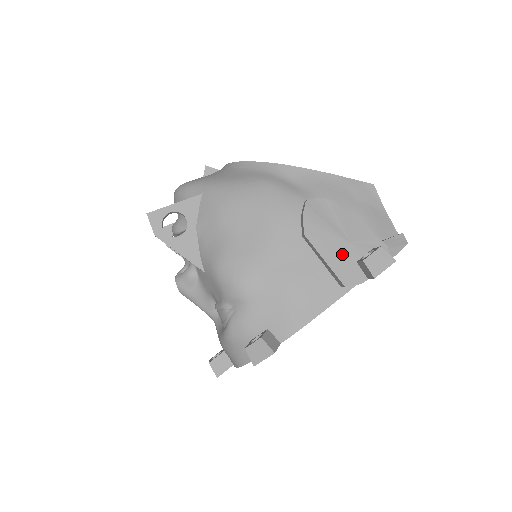
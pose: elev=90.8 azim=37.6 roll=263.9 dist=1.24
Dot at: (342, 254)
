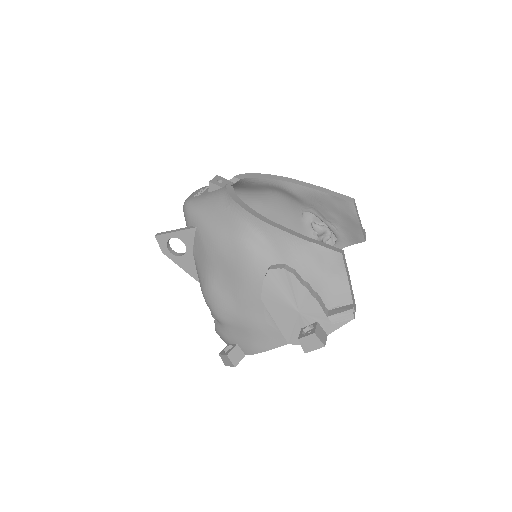
Dot at: (290, 320)
